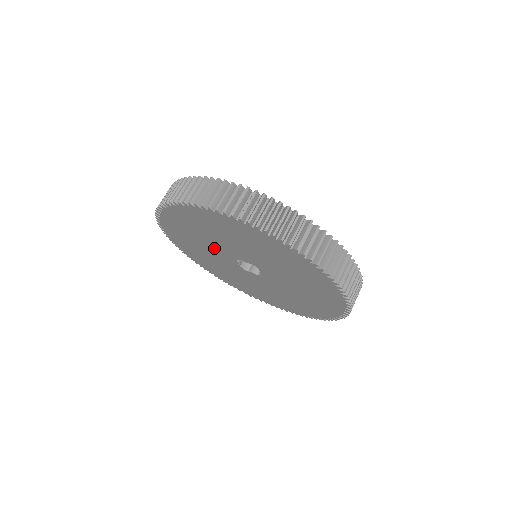
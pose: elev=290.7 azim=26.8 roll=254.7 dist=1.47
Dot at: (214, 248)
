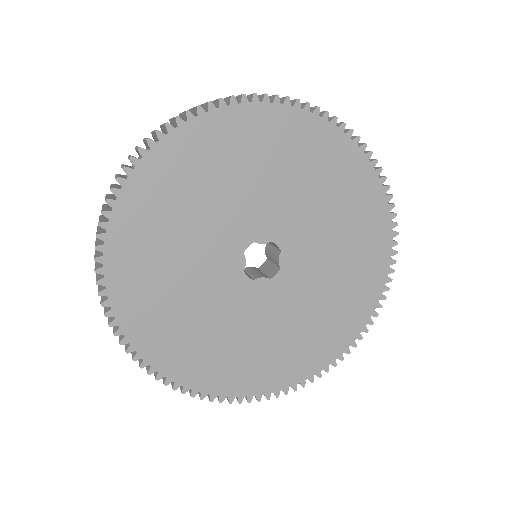
Dot at: (210, 236)
